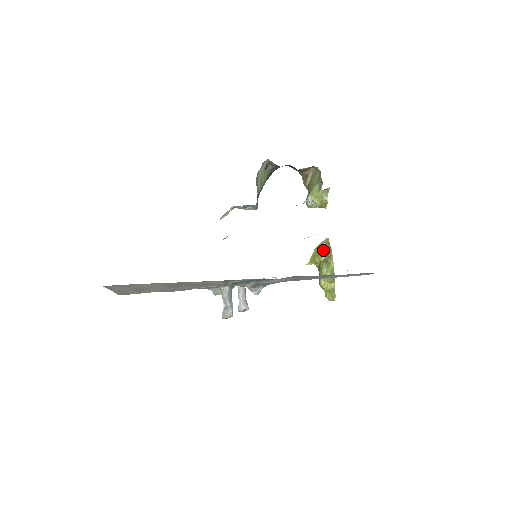
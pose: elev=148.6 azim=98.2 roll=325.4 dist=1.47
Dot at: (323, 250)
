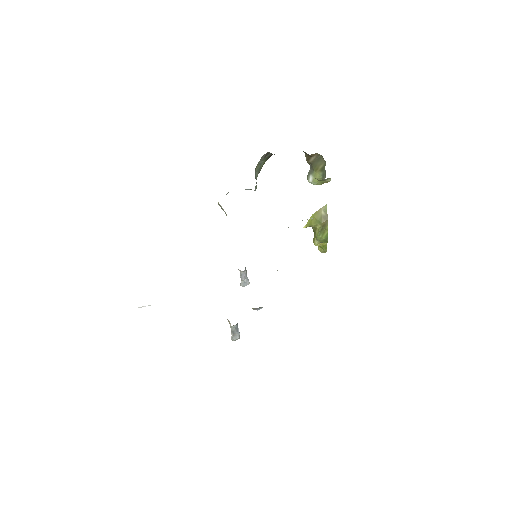
Dot at: (320, 219)
